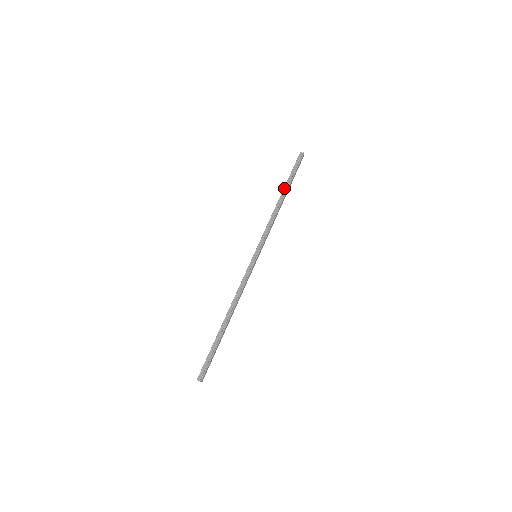
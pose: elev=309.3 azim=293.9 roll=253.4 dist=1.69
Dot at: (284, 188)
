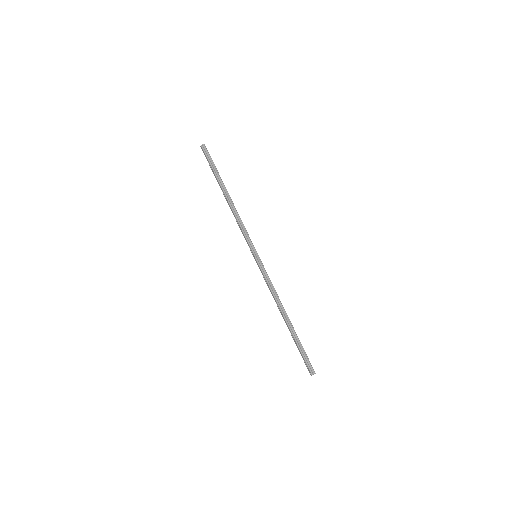
Dot at: (221, 186)
